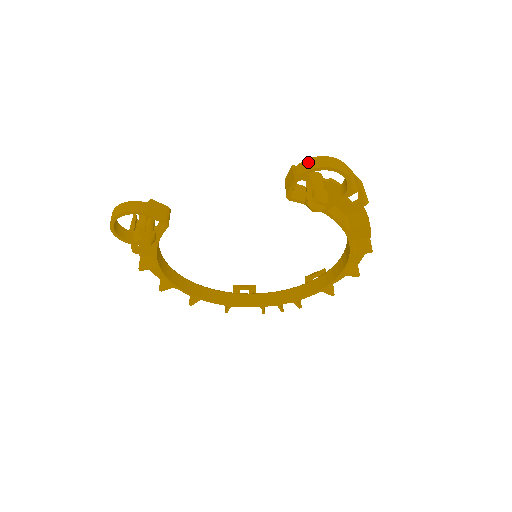
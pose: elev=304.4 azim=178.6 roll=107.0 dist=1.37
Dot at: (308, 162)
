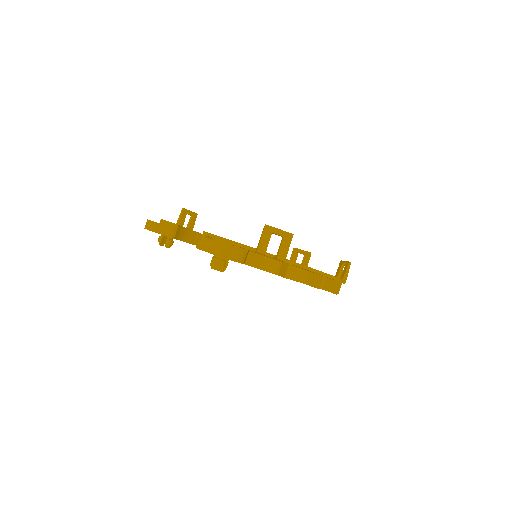
Dot at: (199, 240)
